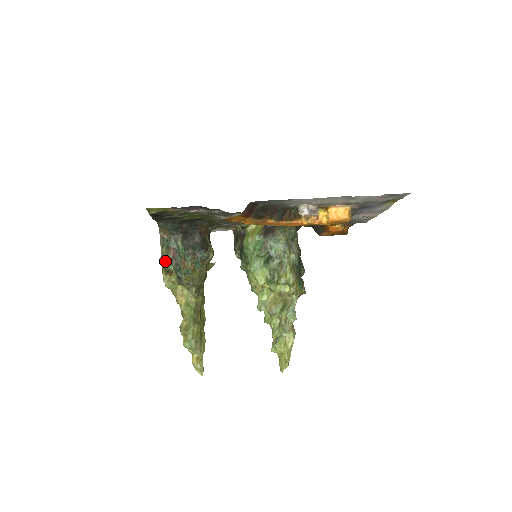
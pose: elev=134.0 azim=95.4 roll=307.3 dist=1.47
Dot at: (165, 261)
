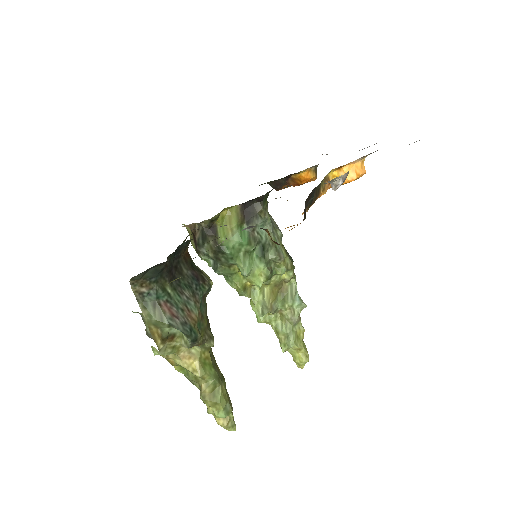
Dot at: (158, 326)
